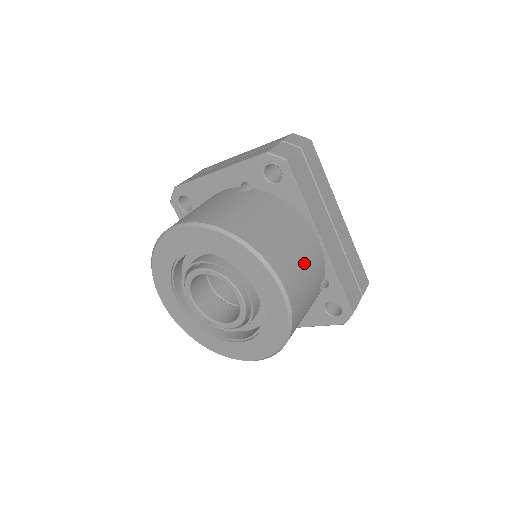
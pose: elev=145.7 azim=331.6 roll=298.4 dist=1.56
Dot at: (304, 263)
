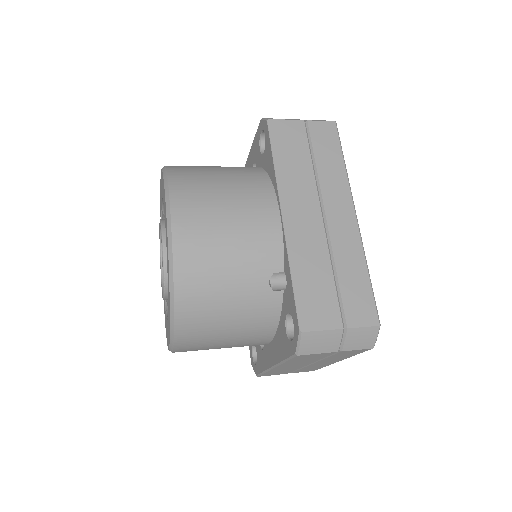
Dot at: (230, 220)
